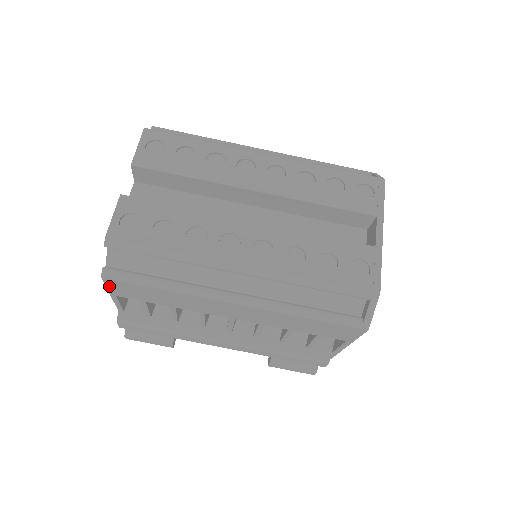
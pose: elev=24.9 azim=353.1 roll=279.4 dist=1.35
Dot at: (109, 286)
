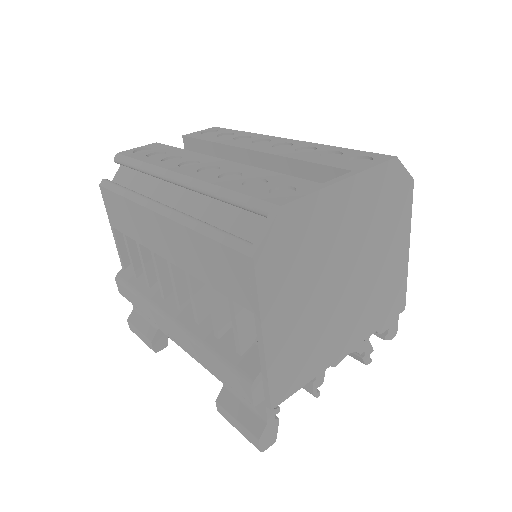
Dot at: (106, 204)
